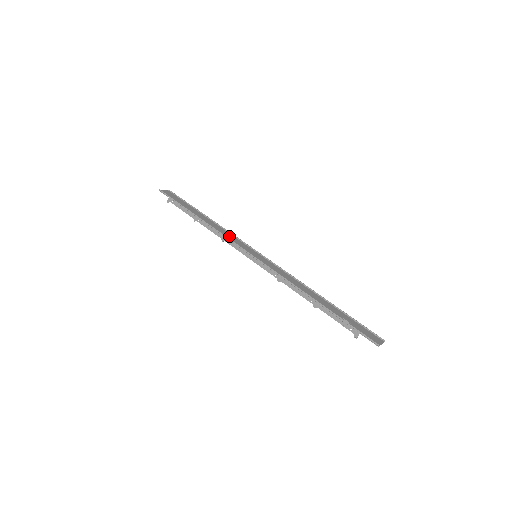
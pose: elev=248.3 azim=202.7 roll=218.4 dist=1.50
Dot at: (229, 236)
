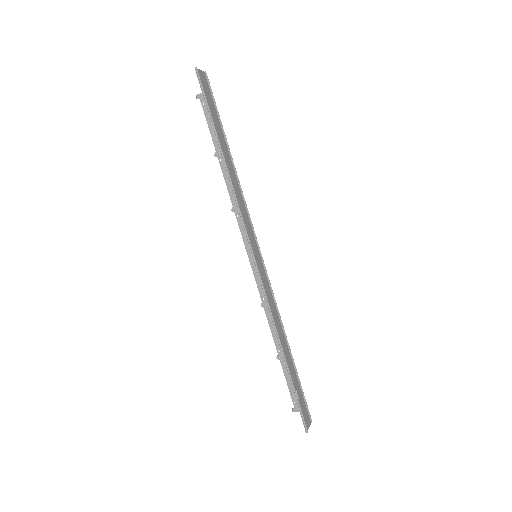
Dot at: (242, 208)
